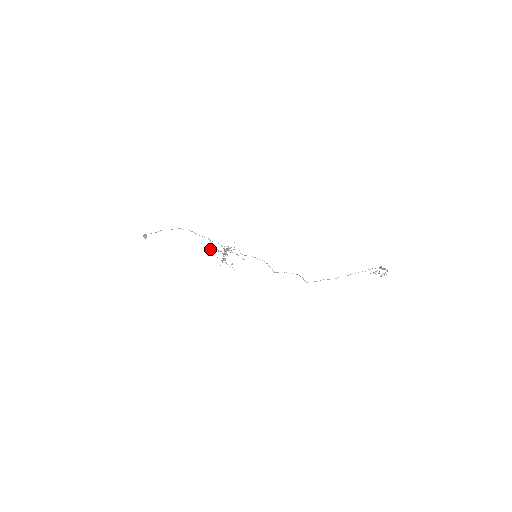
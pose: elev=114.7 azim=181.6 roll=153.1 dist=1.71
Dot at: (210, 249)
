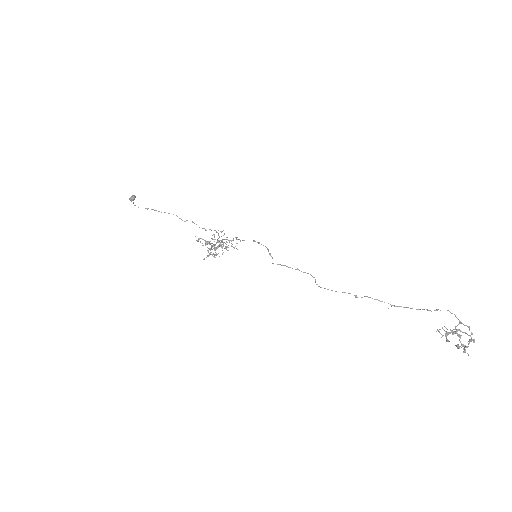
Dot at: (199, 238)
